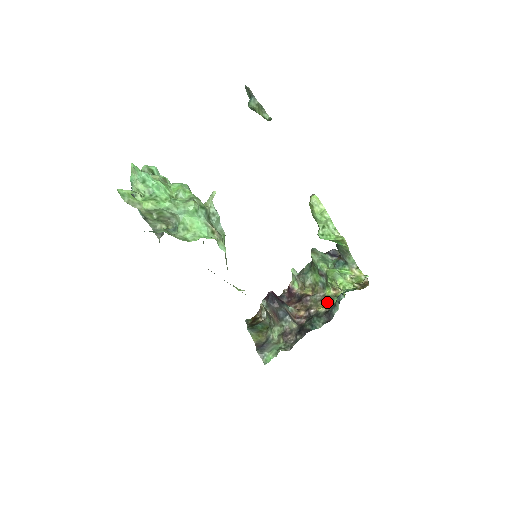
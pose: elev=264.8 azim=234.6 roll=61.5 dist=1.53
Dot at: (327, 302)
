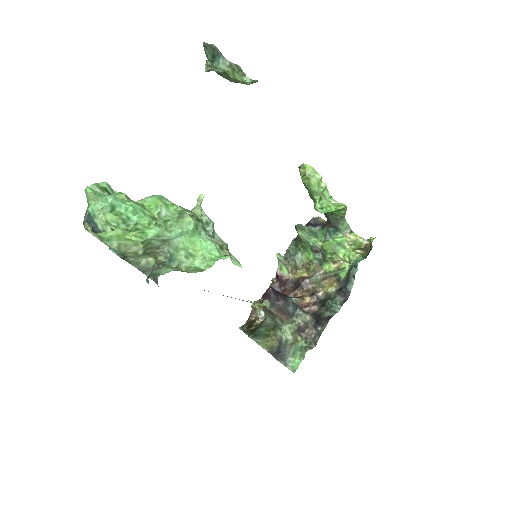
Dot at: (333, 279)
